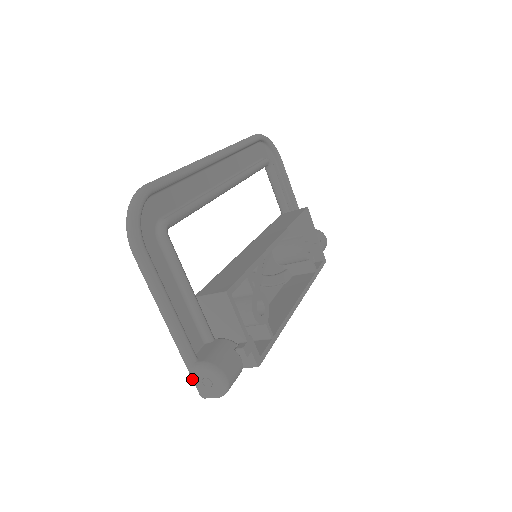
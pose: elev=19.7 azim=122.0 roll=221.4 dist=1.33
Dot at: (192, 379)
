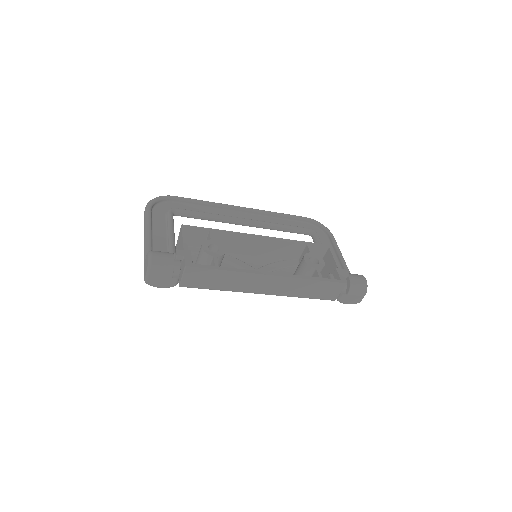
Dot at: occluded
